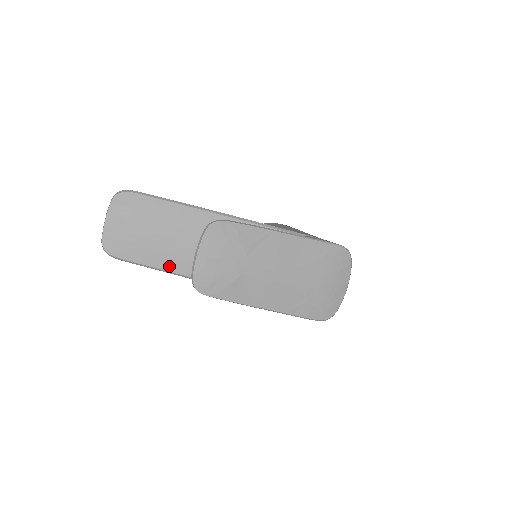
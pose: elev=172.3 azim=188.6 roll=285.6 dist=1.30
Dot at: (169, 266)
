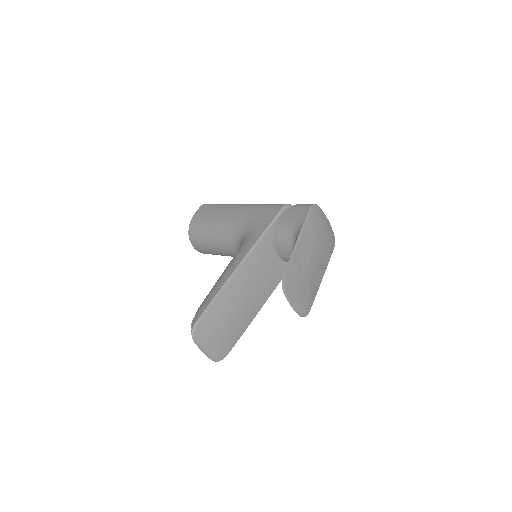
Dot at: (248, 322)
